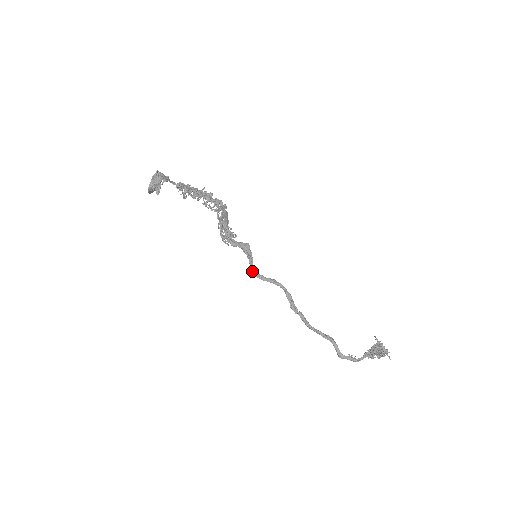
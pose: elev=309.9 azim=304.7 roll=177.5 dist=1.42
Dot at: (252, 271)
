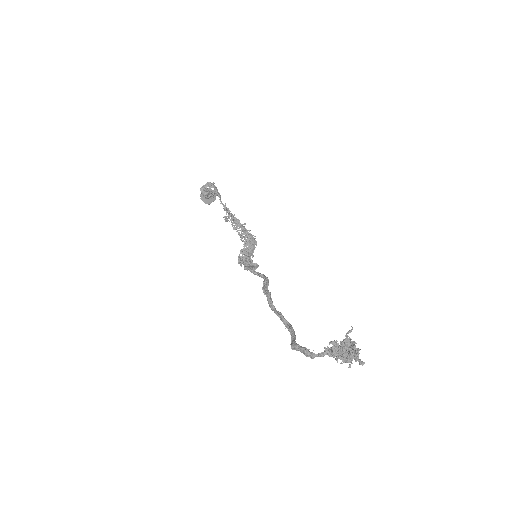
Dot at: (245, 266)
